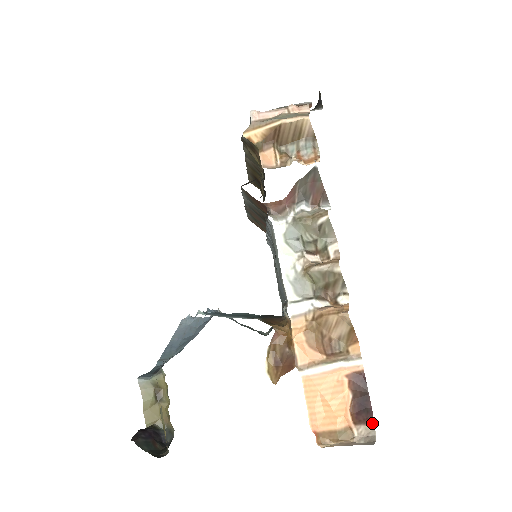
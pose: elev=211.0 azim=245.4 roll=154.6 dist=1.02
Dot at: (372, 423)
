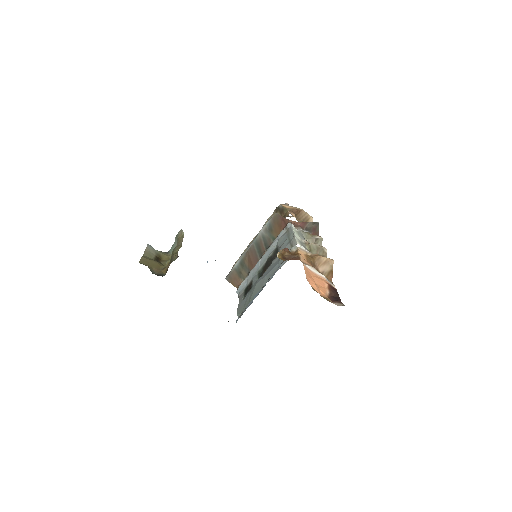
Dot at: (343, 304)
